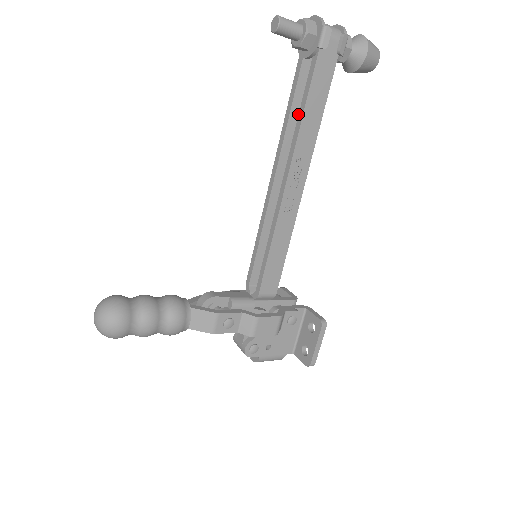
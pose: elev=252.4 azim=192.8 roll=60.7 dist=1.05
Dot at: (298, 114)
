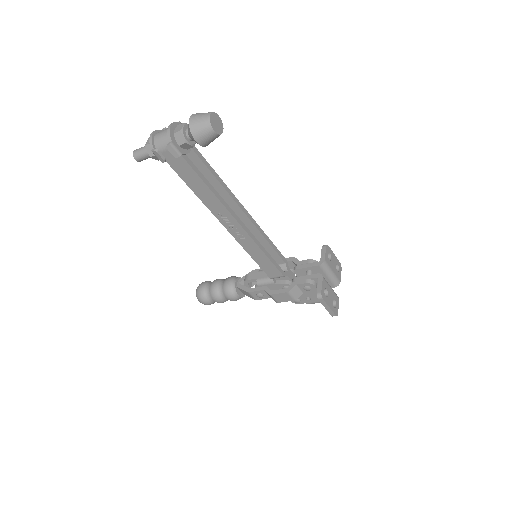
Dot at: occluded
